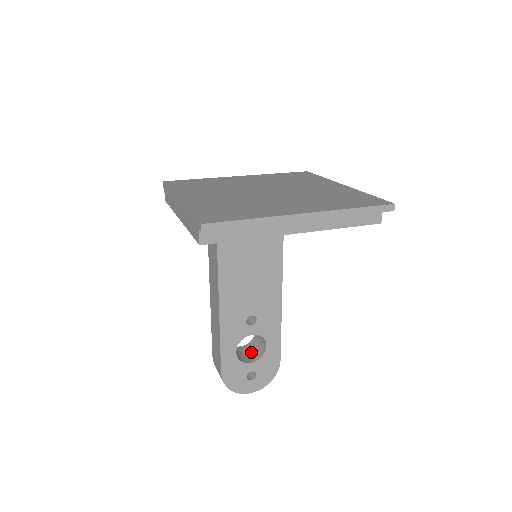
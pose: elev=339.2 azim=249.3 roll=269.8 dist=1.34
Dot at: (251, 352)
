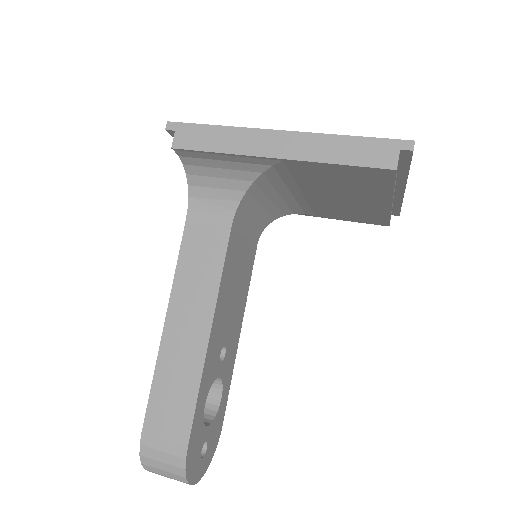
Dot at: occluded
